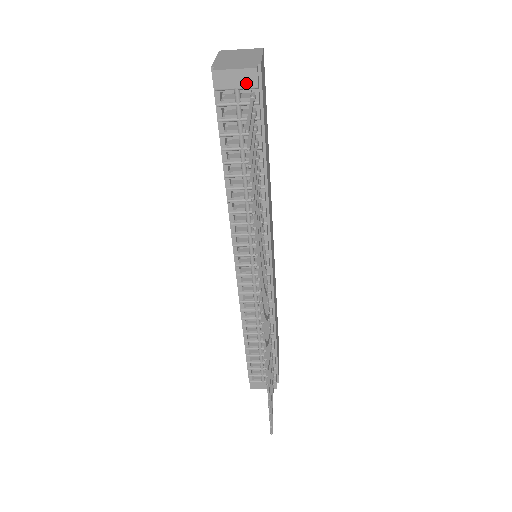
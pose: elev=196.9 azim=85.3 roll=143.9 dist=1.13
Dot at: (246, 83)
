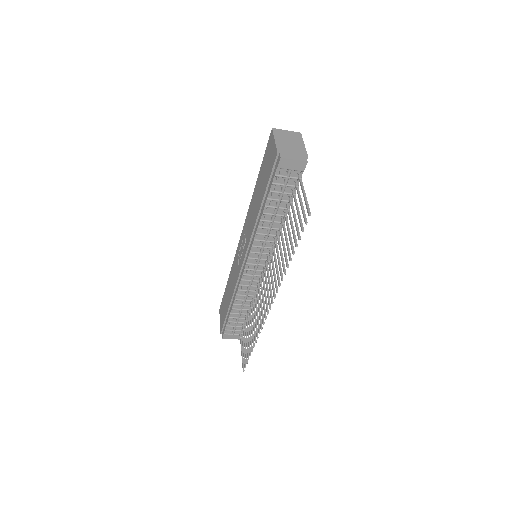
Dot at: (298, 168)
